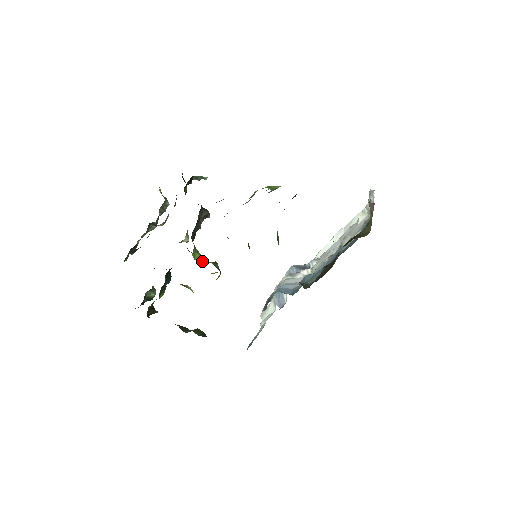
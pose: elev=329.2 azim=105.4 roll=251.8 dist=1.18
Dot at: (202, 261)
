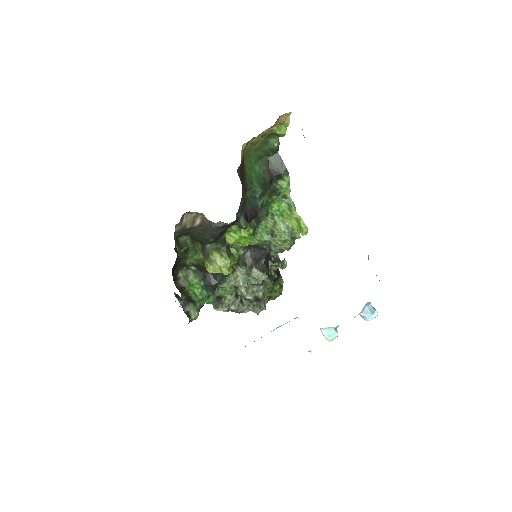
Dot at: occluded
